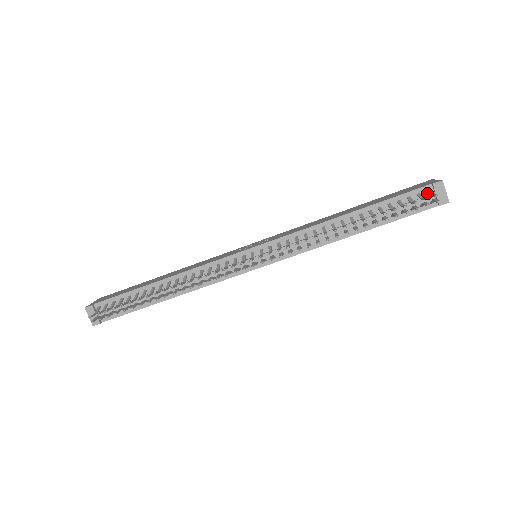
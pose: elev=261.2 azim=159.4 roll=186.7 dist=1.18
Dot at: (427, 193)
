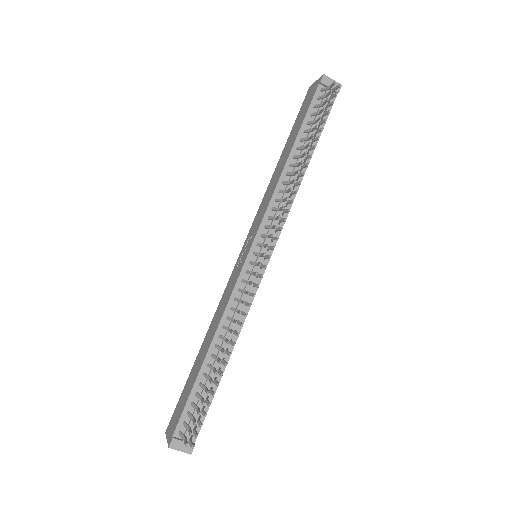
Dot at: (322, 92)
